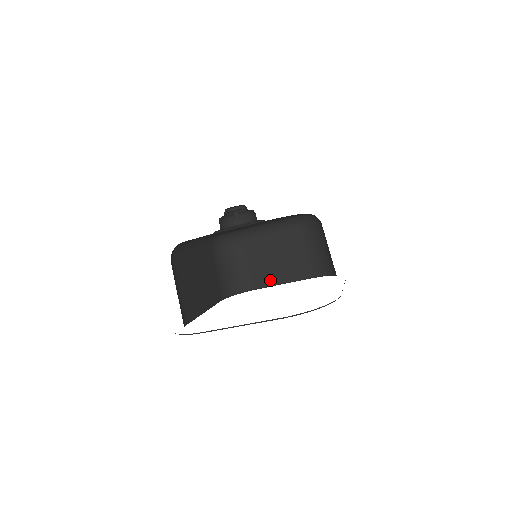
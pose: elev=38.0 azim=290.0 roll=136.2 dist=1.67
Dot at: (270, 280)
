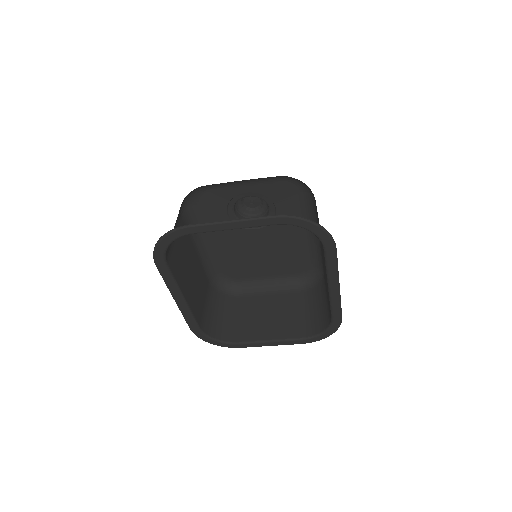
Dot at: (257, 335)
